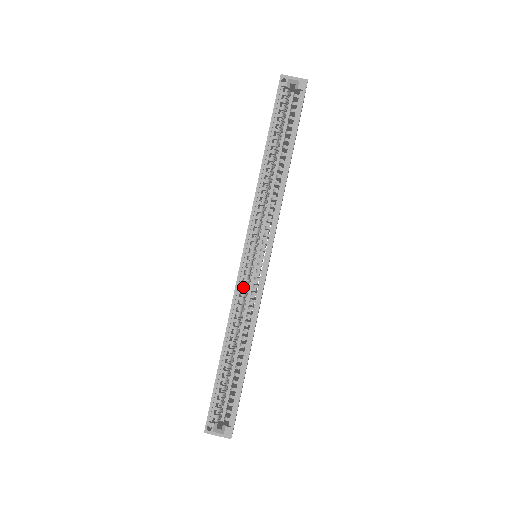
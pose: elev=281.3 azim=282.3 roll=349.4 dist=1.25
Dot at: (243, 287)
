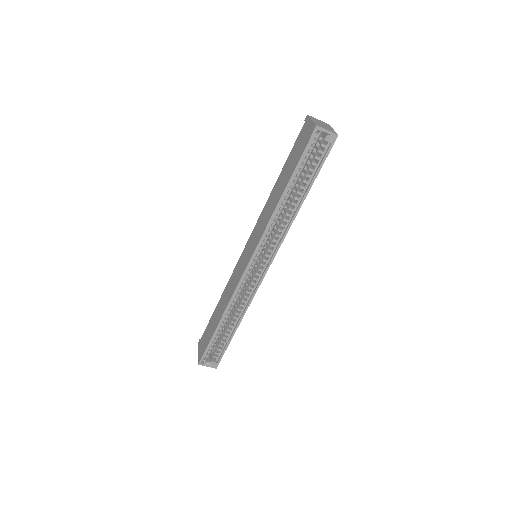
Dot at: (243, 283)
